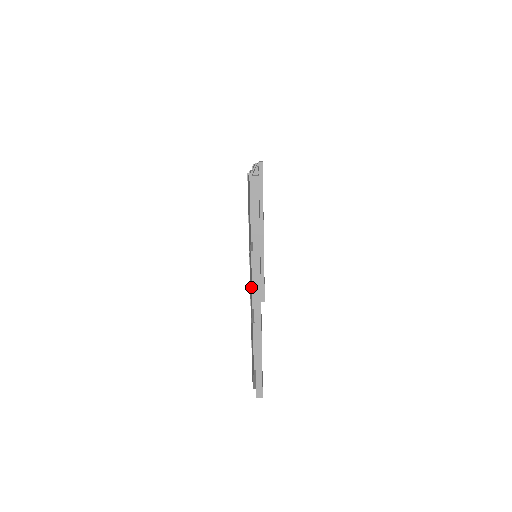
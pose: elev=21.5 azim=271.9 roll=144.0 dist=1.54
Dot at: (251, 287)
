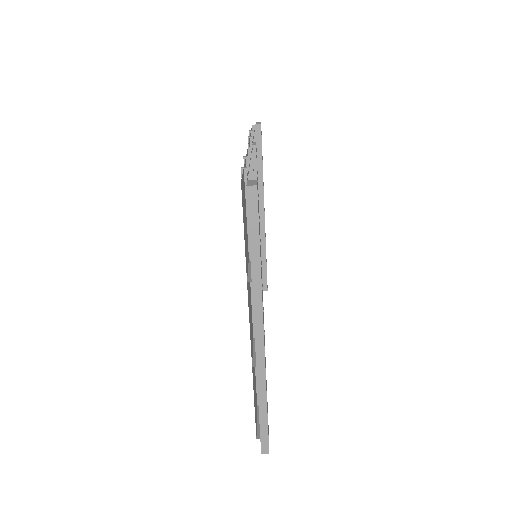
Dot at: (251, 316)
